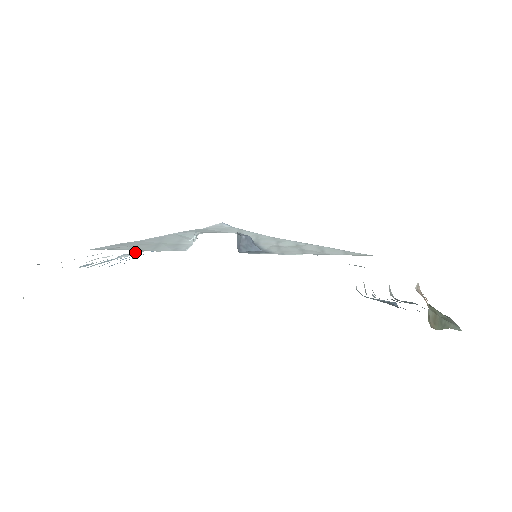
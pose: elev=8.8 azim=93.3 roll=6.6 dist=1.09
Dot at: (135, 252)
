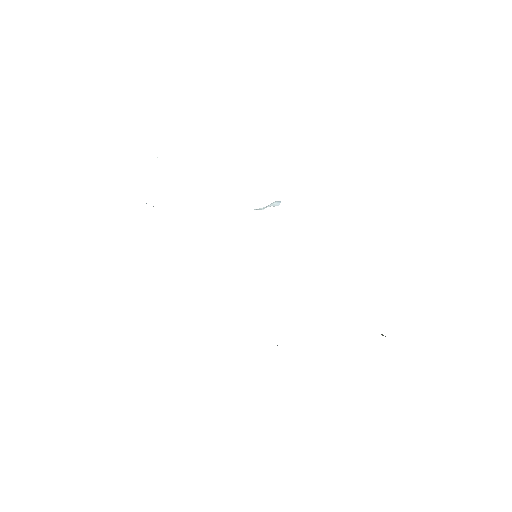
Dot at: (153, 206)
